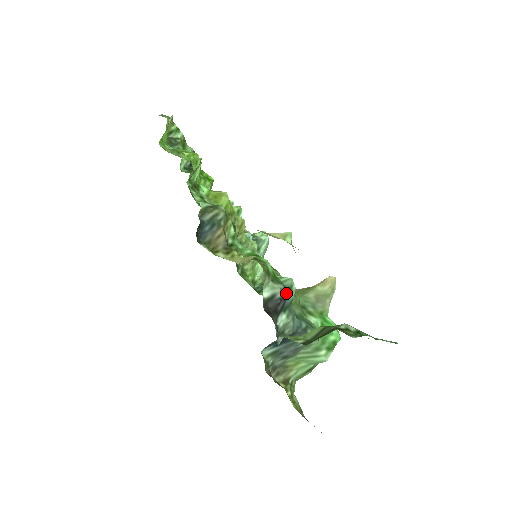
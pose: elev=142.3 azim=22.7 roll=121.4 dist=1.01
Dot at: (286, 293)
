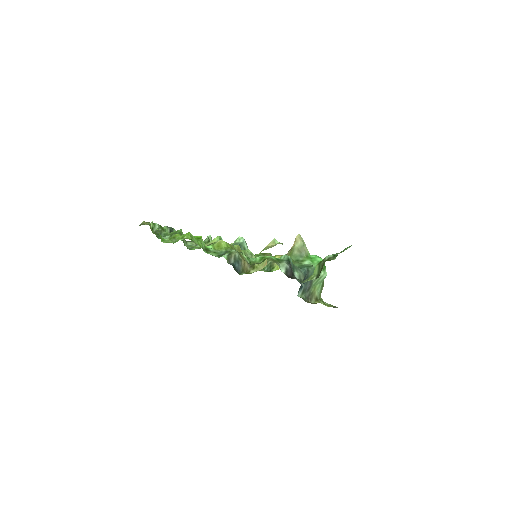
Dot at: (289, 263)
